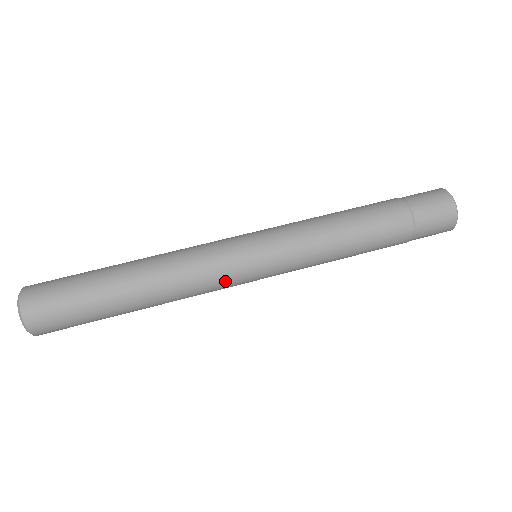
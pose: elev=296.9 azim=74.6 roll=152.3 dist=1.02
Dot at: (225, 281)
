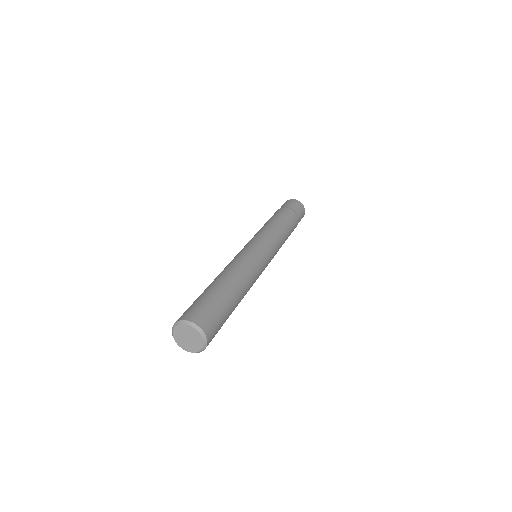
Dot at: (261, 266)
